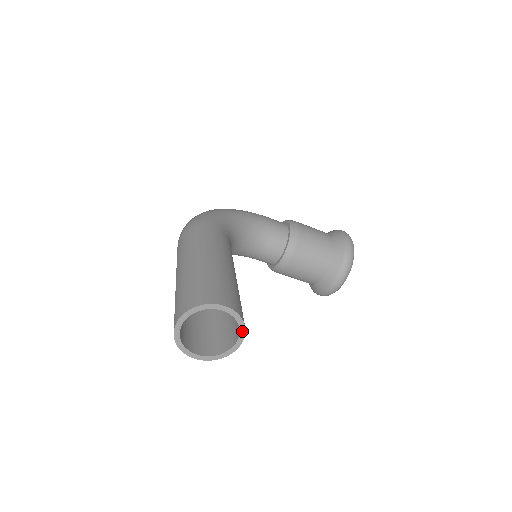
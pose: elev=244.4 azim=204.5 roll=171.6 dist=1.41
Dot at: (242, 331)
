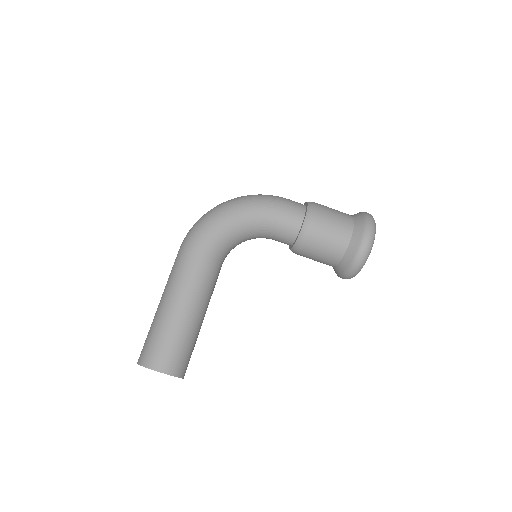
Dot at: occluded
